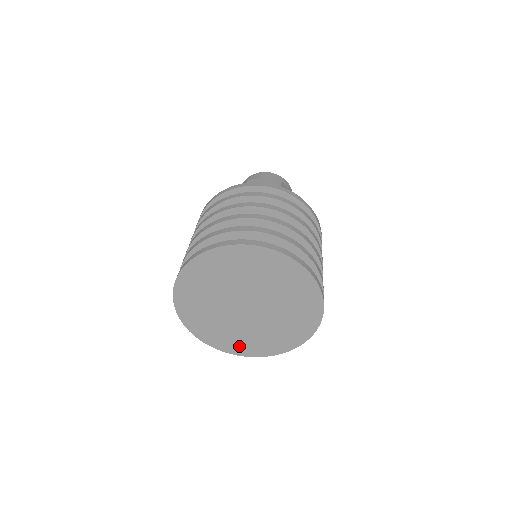
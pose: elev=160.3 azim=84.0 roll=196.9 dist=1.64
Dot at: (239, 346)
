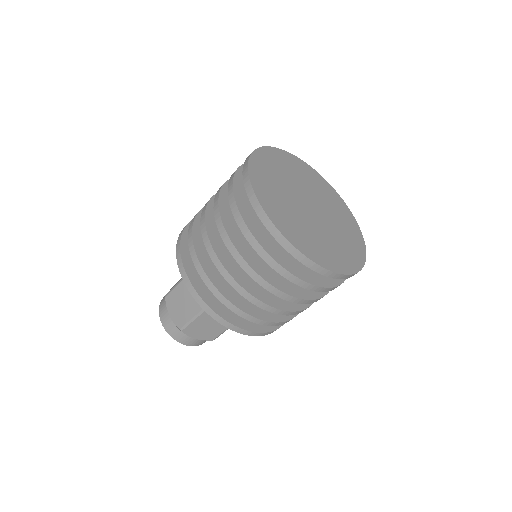
Dot at: (312, 249)
